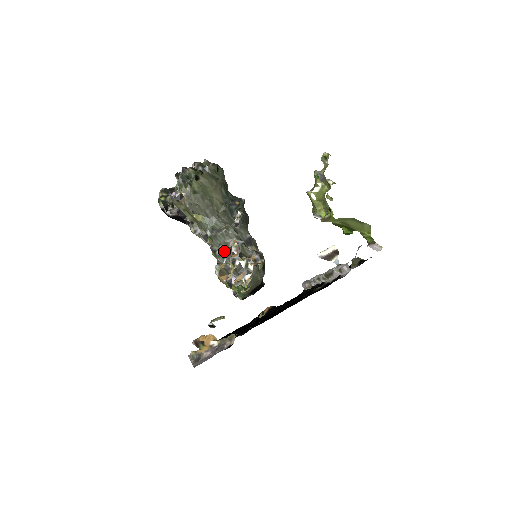
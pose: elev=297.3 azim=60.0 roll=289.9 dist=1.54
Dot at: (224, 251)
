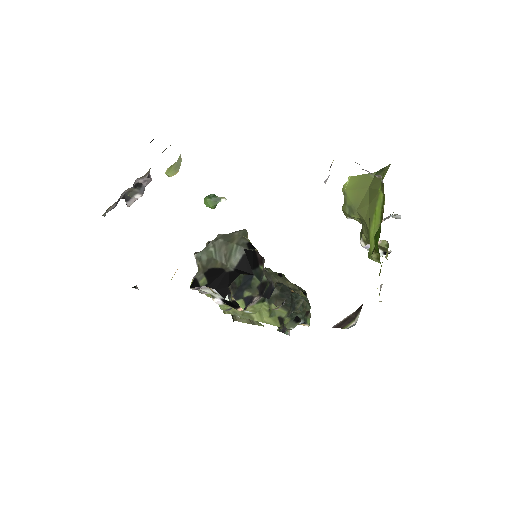
Dot at: occluded
